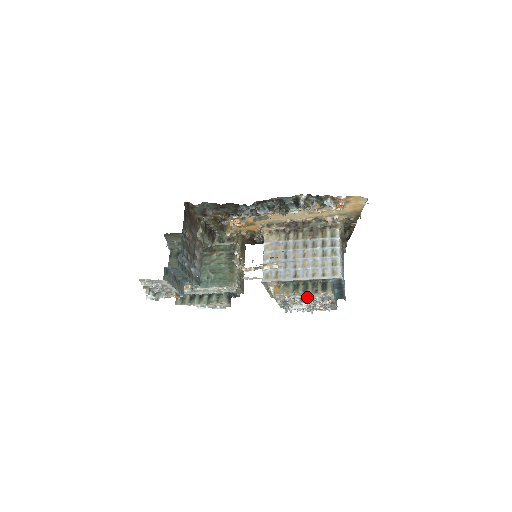
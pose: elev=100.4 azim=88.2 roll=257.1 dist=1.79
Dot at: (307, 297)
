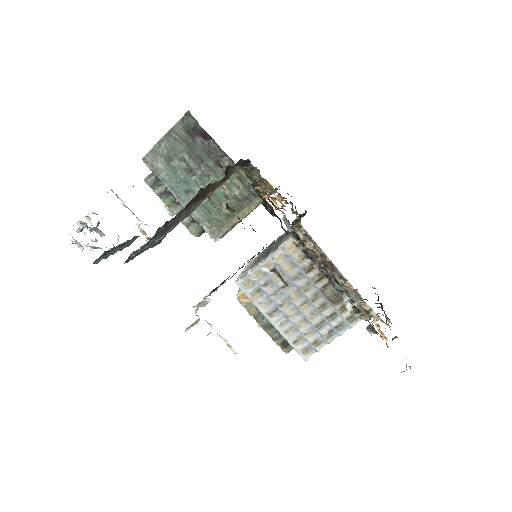
Dot at: occluded
